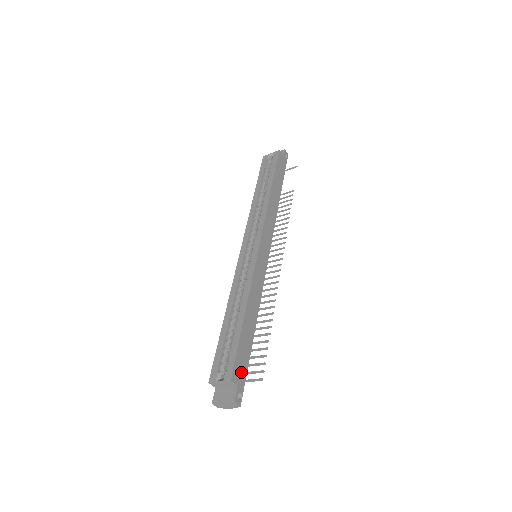
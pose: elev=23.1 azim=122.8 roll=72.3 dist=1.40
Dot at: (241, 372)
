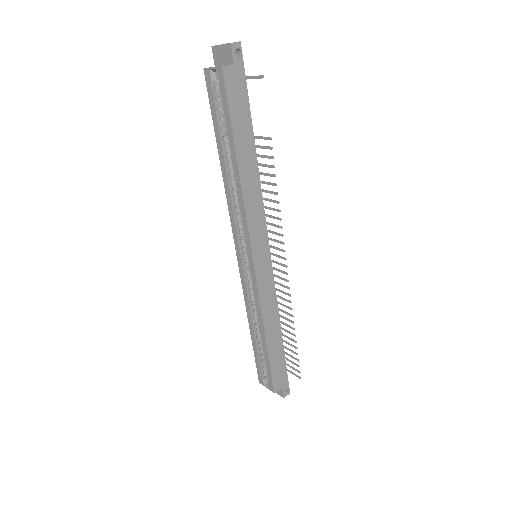
Dot at: (281, 377)
